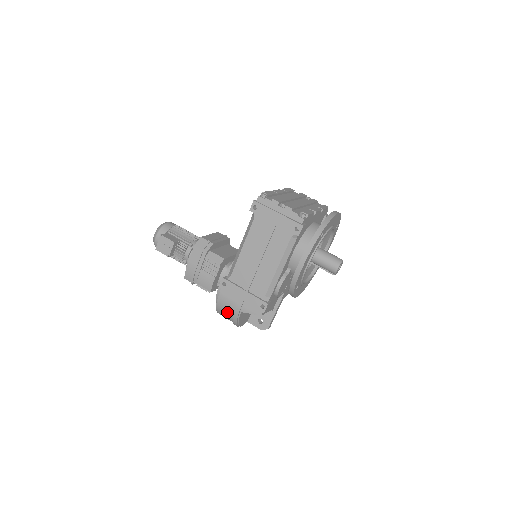
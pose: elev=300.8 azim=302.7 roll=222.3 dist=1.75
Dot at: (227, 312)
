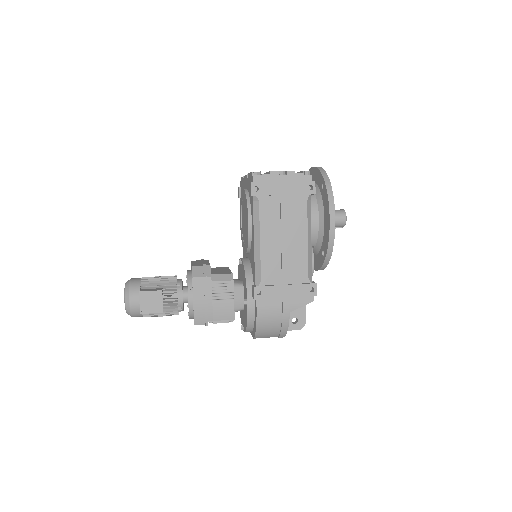
Dot at: (272, 324)
